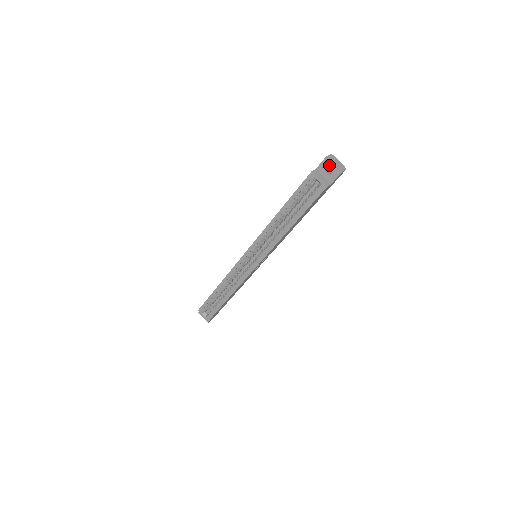
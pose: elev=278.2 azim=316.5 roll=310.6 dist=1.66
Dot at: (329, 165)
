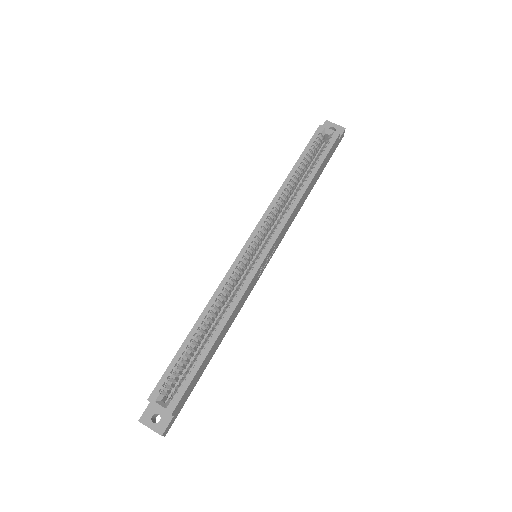
Dot at: (331, 125)
